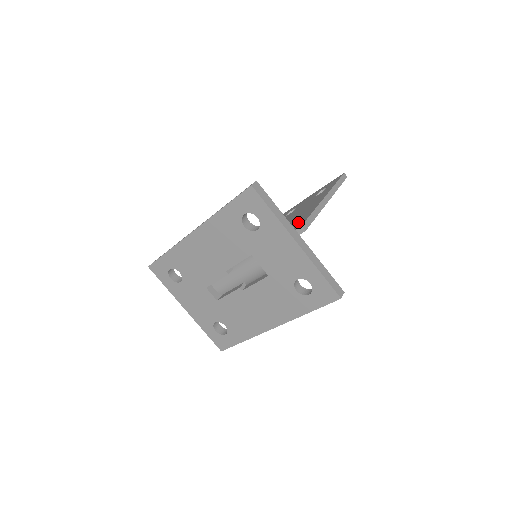
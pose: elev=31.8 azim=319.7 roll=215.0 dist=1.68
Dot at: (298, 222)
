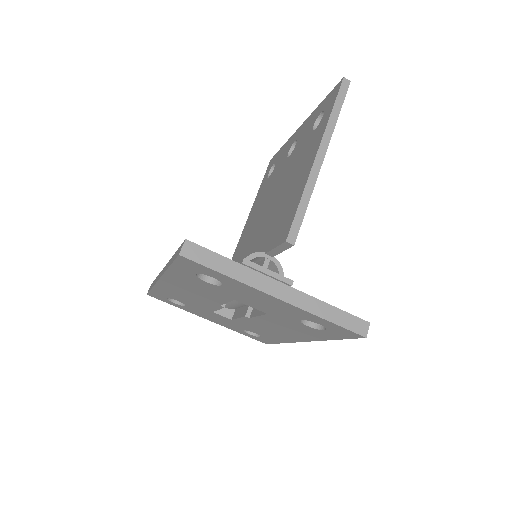
Dot at: (286, 217)
